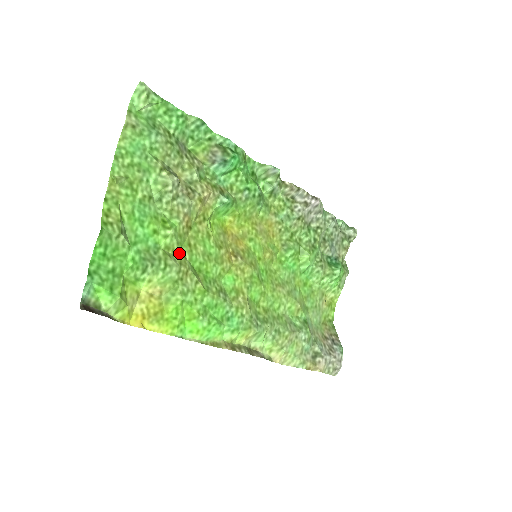
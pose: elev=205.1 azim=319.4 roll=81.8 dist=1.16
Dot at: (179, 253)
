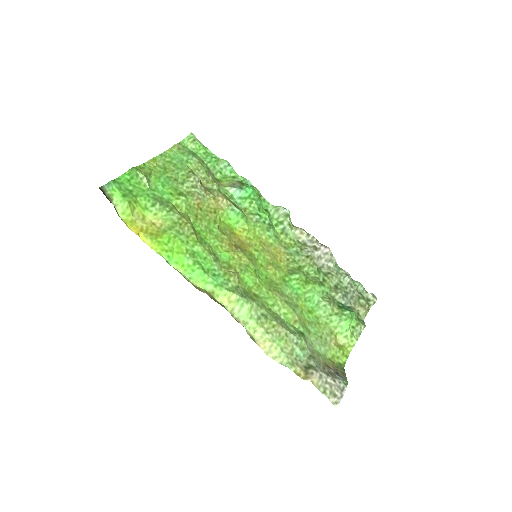
Dot at: (185, 214)
